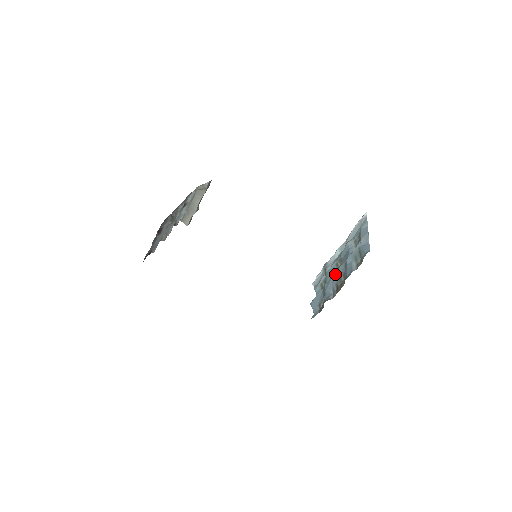
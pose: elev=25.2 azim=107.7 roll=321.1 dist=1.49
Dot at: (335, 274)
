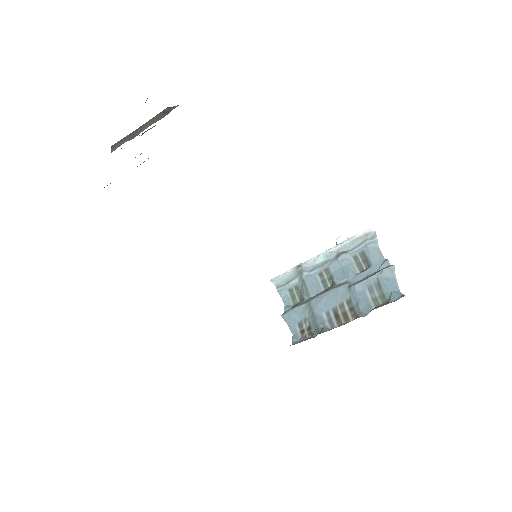
Dot at: (331, 294)
